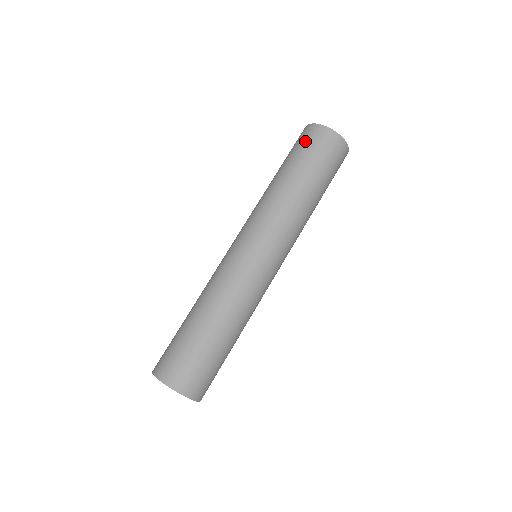
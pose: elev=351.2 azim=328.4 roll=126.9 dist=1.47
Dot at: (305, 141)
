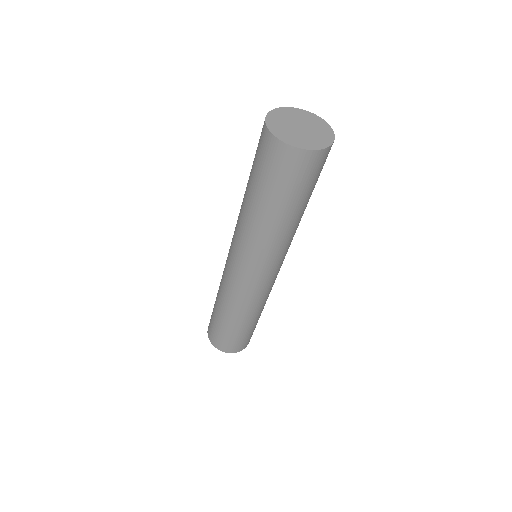
Dot at: occluded
